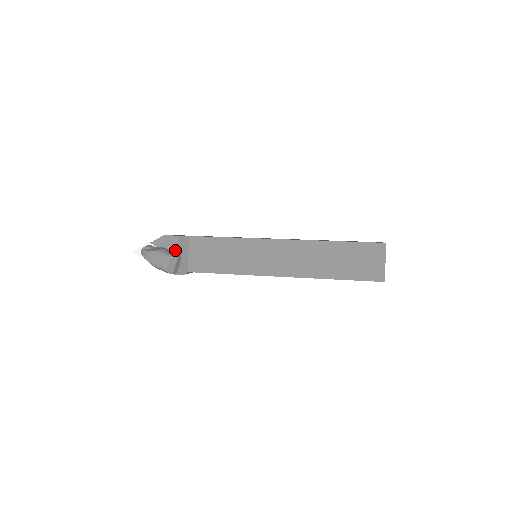
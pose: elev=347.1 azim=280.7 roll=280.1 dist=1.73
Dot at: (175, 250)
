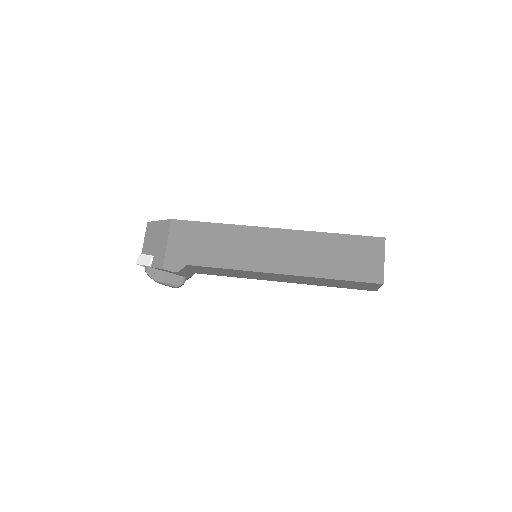
Dot at: (178, 275)
